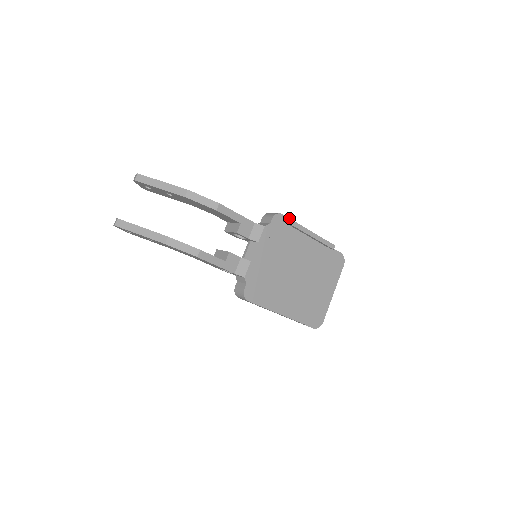
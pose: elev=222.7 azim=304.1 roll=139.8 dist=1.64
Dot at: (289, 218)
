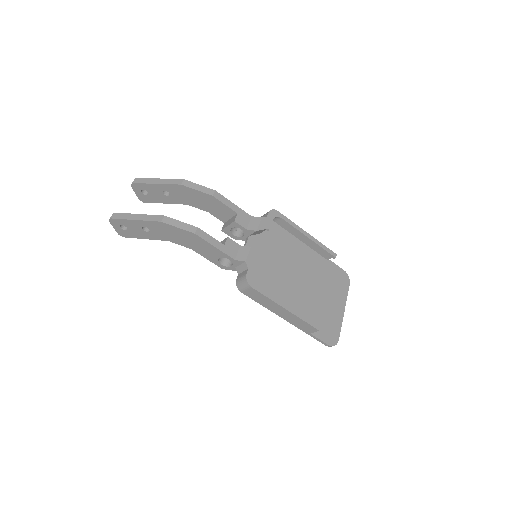
Dot at: (285, 217)
